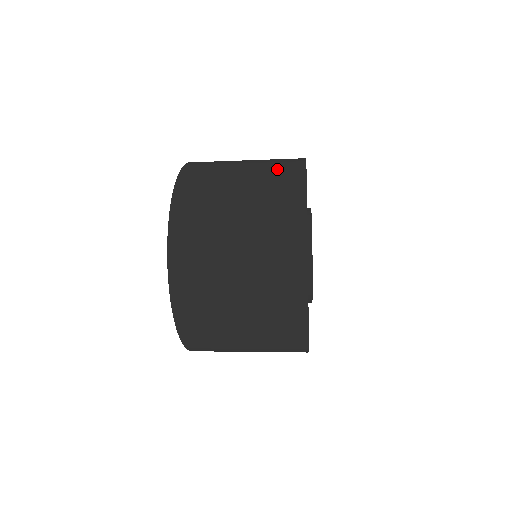
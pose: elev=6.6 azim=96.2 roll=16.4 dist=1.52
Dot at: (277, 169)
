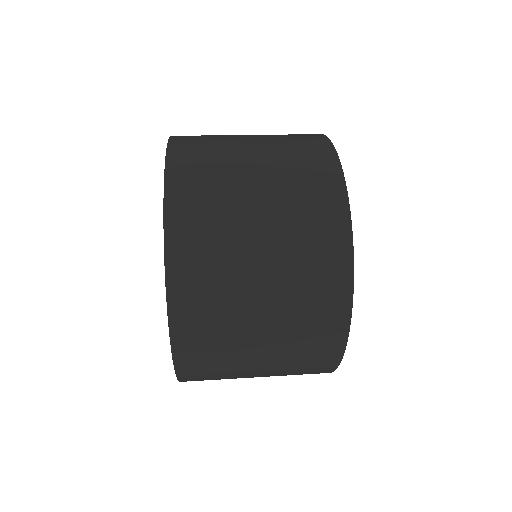
Dot at: (306, 183)
